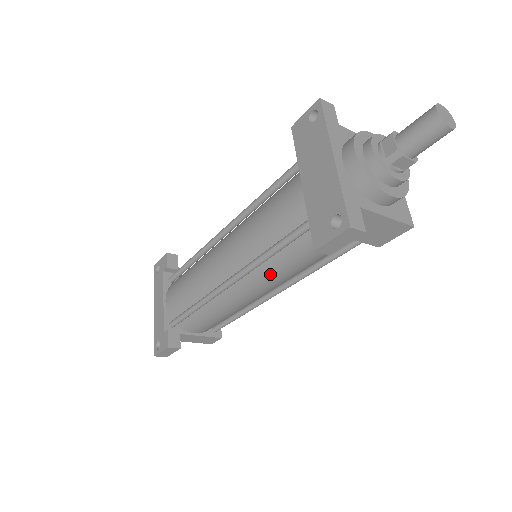
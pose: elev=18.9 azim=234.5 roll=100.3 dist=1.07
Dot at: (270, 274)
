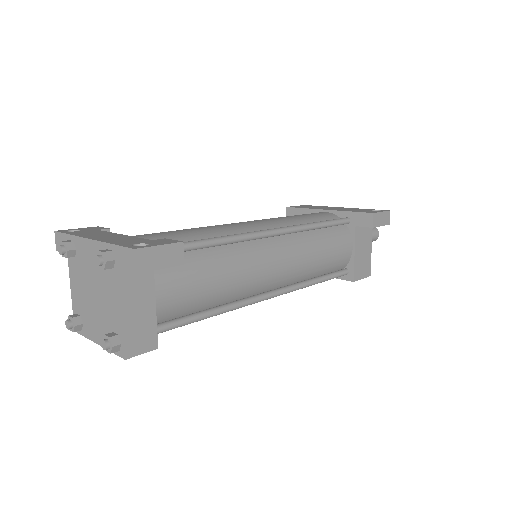
Dot at: (302, 248)
